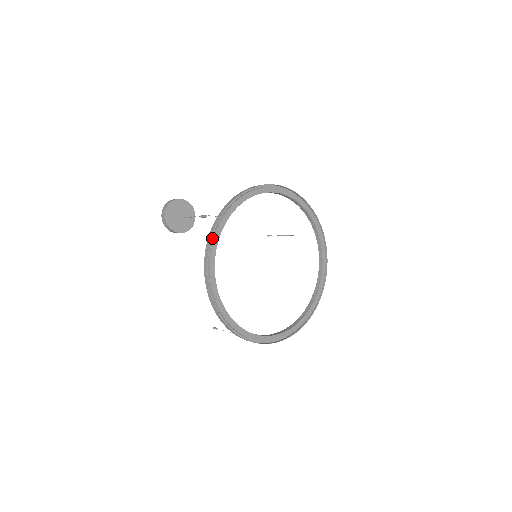
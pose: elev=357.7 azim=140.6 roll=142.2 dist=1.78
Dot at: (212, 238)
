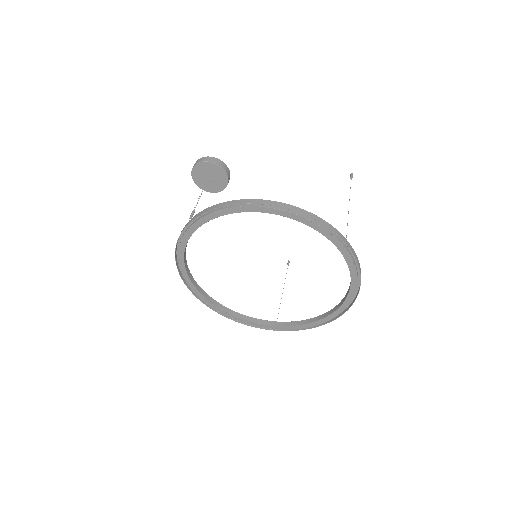
Dot at: (178, 258)
